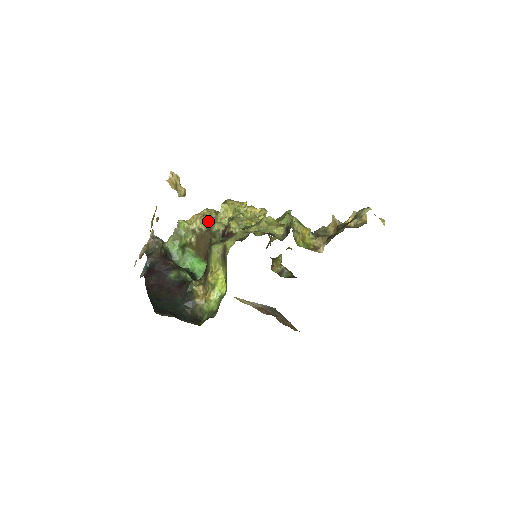
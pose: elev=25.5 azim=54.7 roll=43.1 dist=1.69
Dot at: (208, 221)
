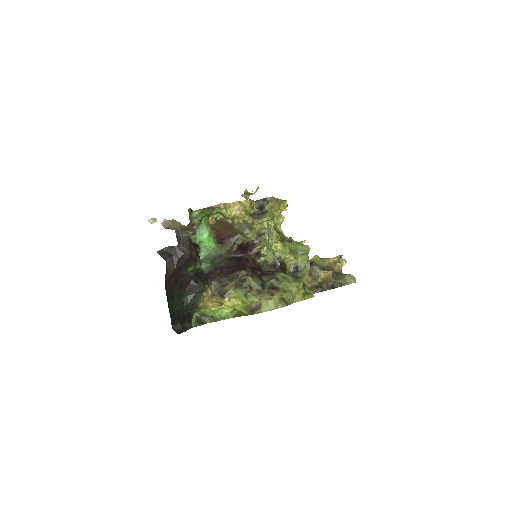
Dot at: (246, 220)
